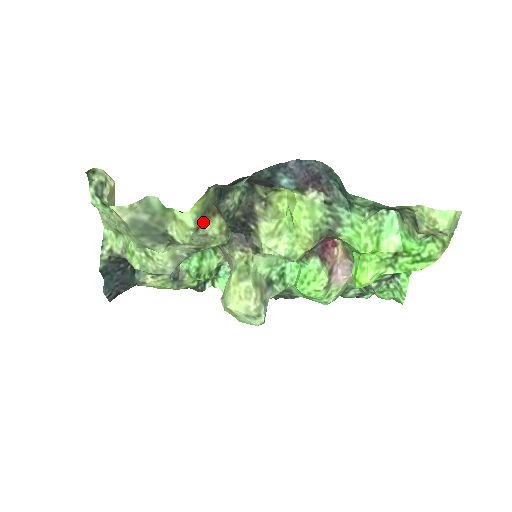
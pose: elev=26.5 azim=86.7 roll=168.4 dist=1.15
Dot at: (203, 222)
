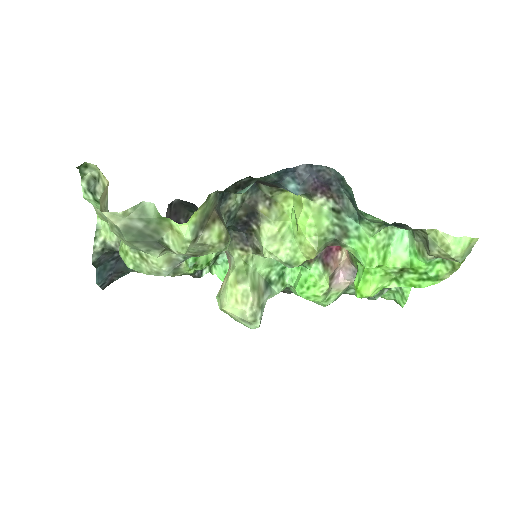
Dot at: (201, 231)
